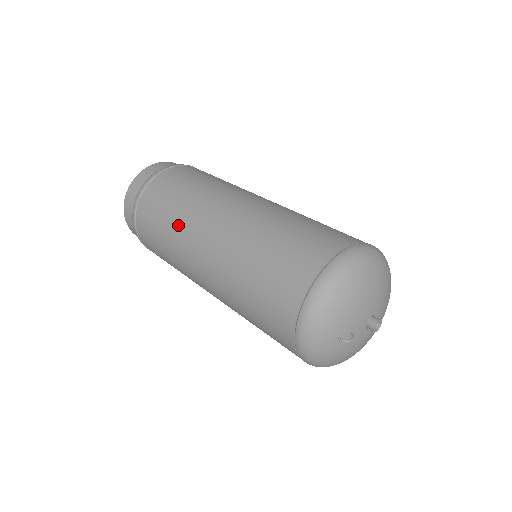
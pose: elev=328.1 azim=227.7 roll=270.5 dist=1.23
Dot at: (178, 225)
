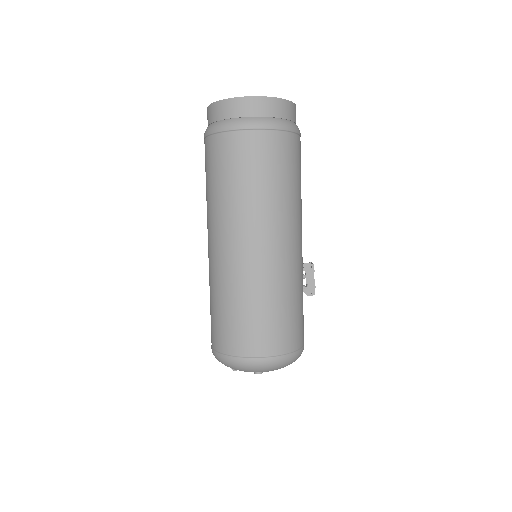
Dot at: (212, 206)
